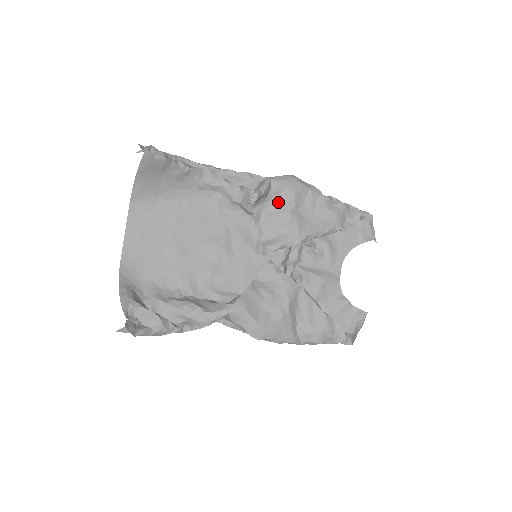
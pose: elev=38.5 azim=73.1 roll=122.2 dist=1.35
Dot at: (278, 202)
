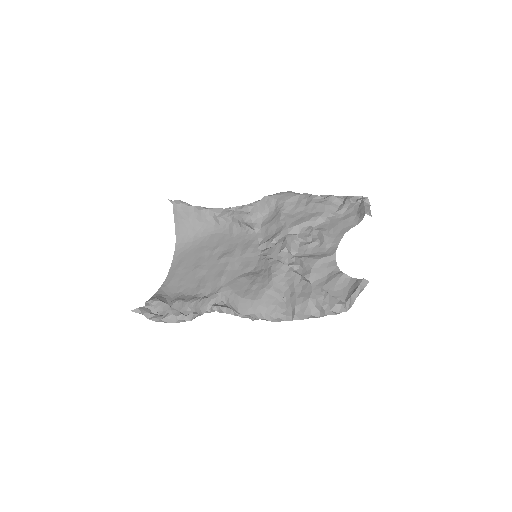
Dot at: (273, 212)
